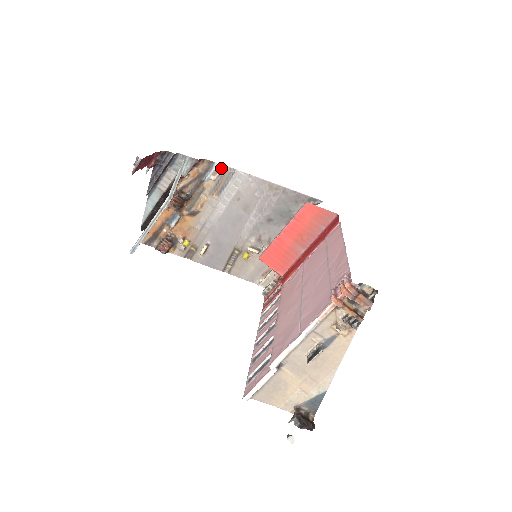
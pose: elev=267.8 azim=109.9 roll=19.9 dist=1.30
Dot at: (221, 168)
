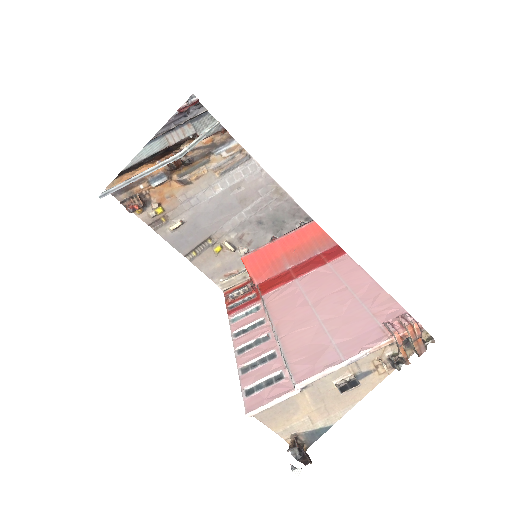
Dot at: (238, 148)
